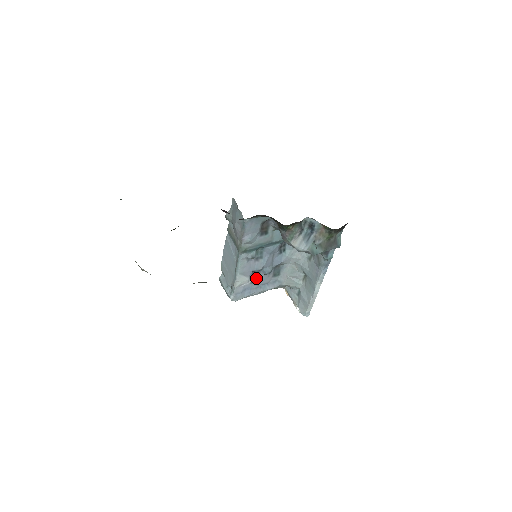
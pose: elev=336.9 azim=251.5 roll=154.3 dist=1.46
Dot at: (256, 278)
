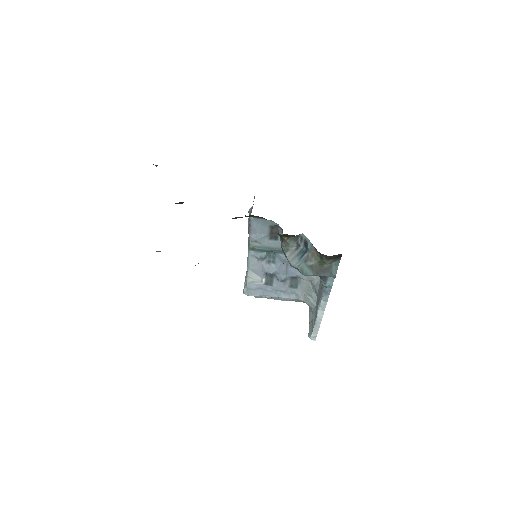
Dot at: (271, 281)
